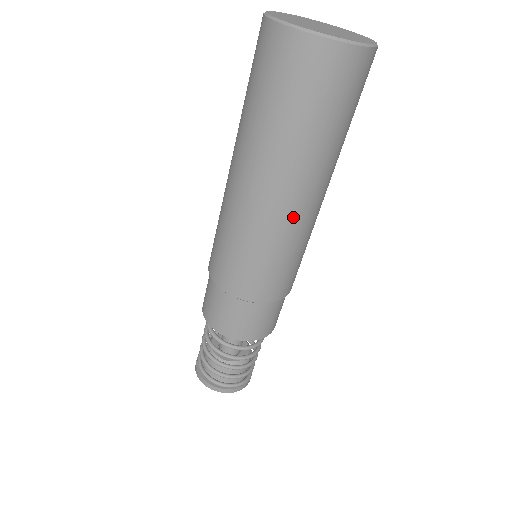
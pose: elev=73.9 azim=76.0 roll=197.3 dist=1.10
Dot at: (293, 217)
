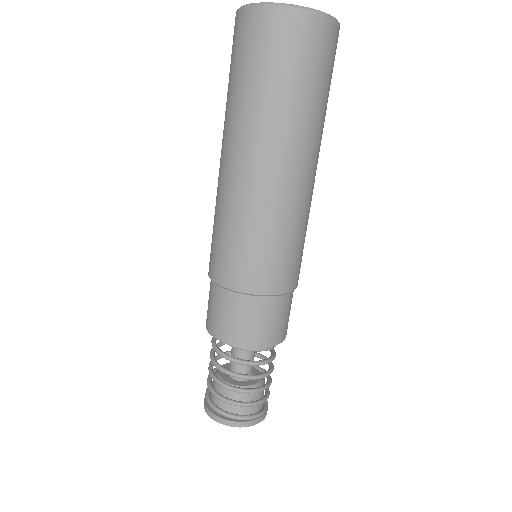
Dot at: (279, 189)
